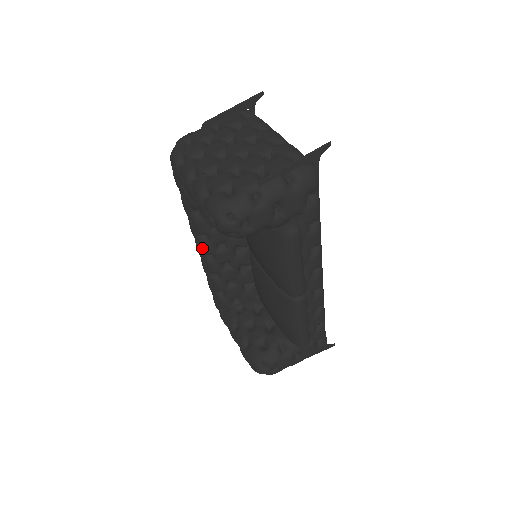
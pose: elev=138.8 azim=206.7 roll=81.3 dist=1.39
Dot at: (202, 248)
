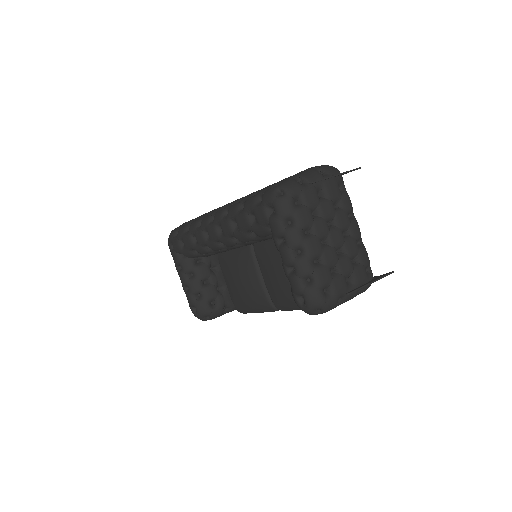
Dot at: (223, 241)
